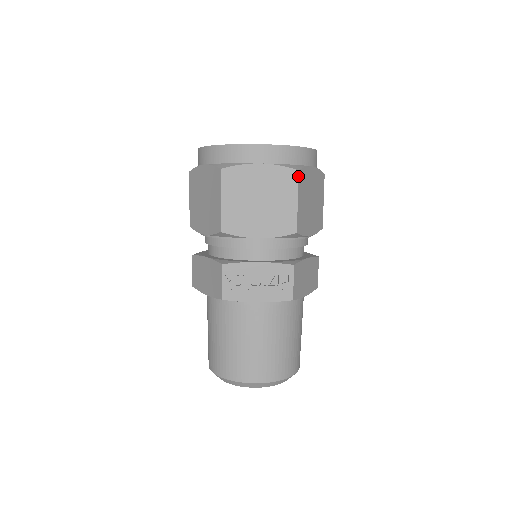
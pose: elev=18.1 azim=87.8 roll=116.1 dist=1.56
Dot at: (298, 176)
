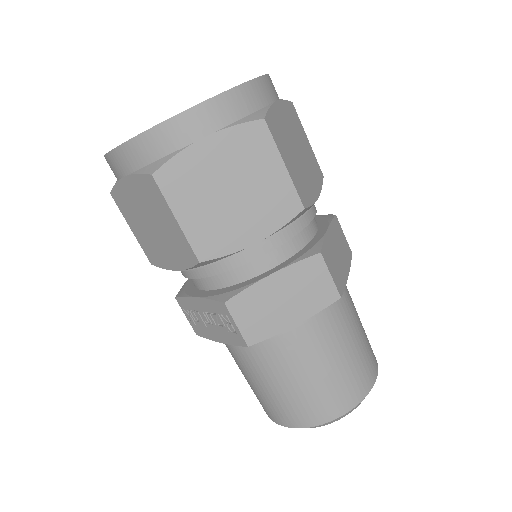
Dot at: (156, 183)
